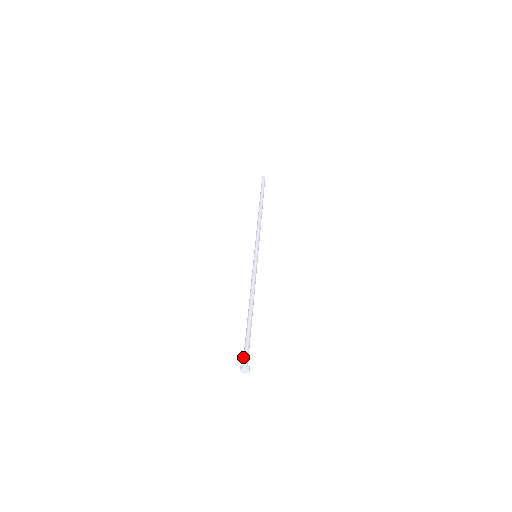
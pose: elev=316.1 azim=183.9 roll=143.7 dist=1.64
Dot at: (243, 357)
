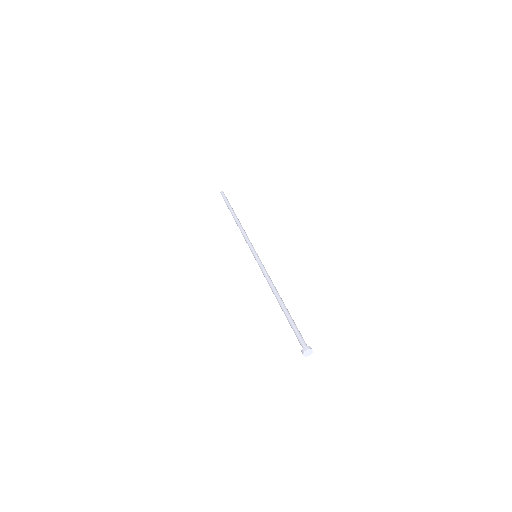
Dot at: (299, 342)
